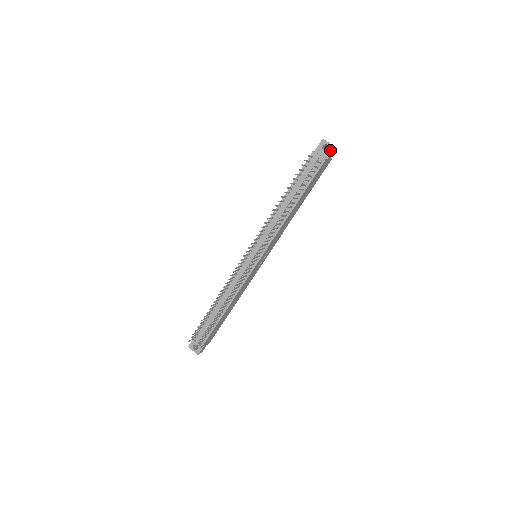
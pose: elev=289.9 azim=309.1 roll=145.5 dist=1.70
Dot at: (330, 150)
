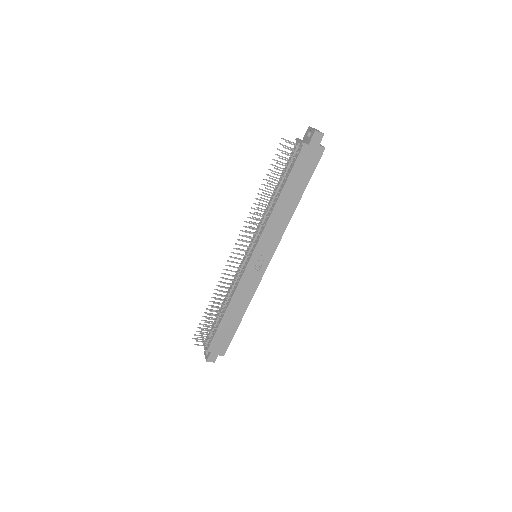
Dot at: (312, 134)
